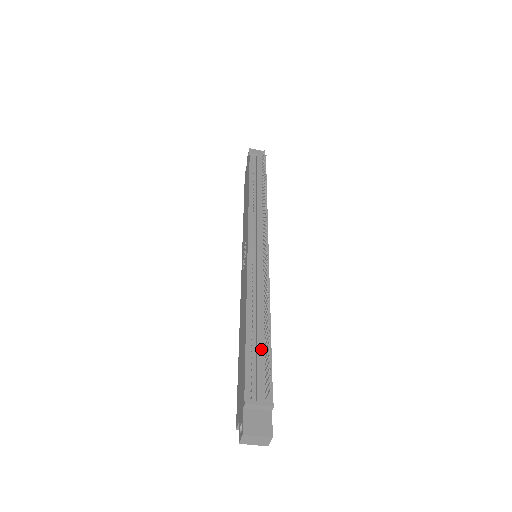
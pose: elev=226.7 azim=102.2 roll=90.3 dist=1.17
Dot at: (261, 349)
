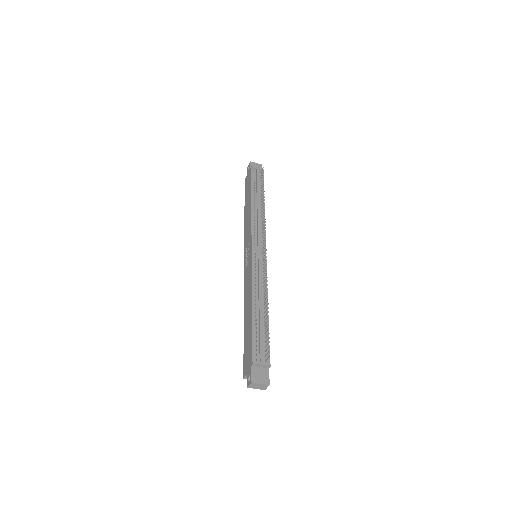
Dot at: (263, 328)
